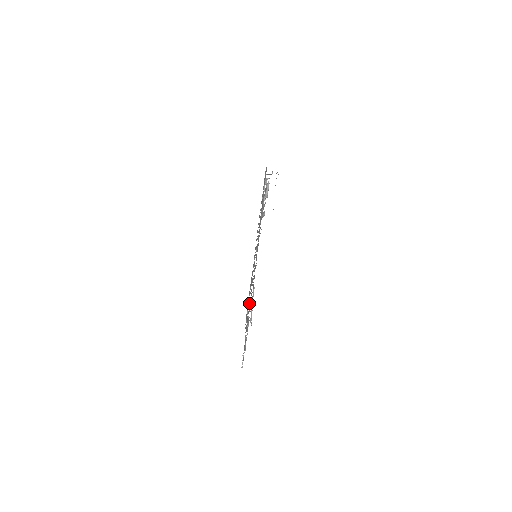
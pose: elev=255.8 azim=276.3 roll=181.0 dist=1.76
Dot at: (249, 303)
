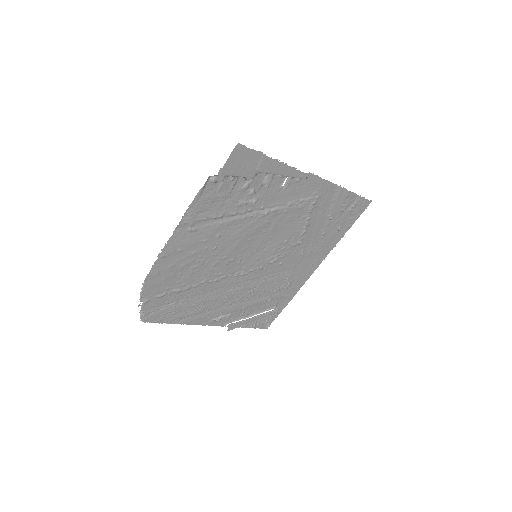
Dot at: (213, 288)
